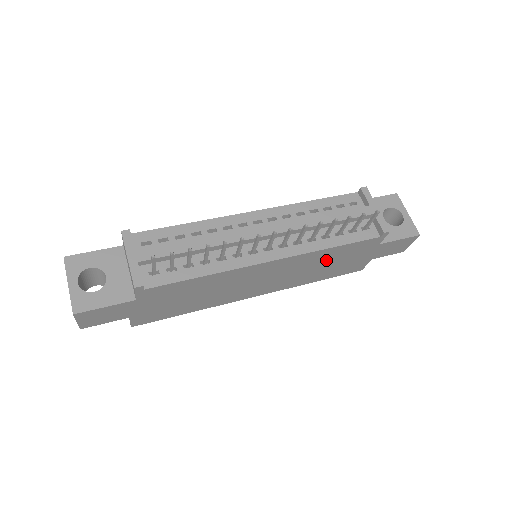
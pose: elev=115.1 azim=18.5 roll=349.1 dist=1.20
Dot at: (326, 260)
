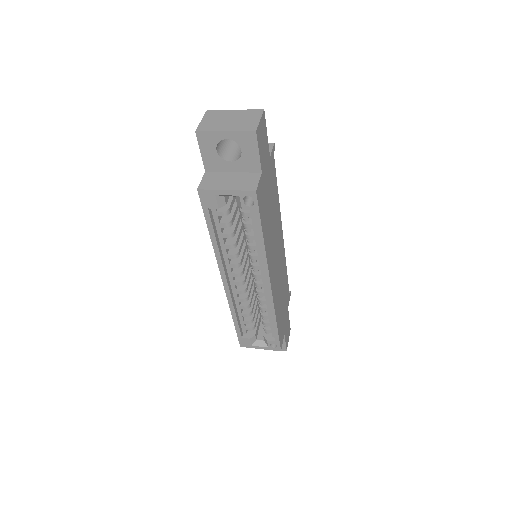
Dot at: (283, 287)
